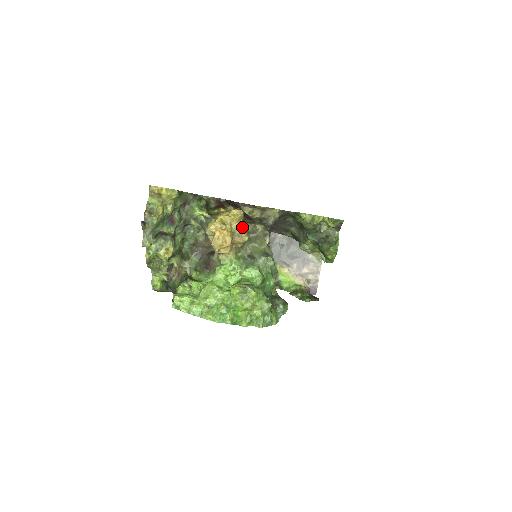
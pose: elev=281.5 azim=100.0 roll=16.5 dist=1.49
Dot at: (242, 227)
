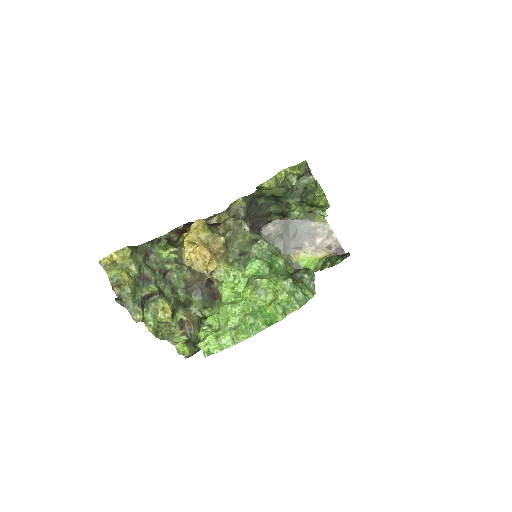
Dot at: (211, 233)
